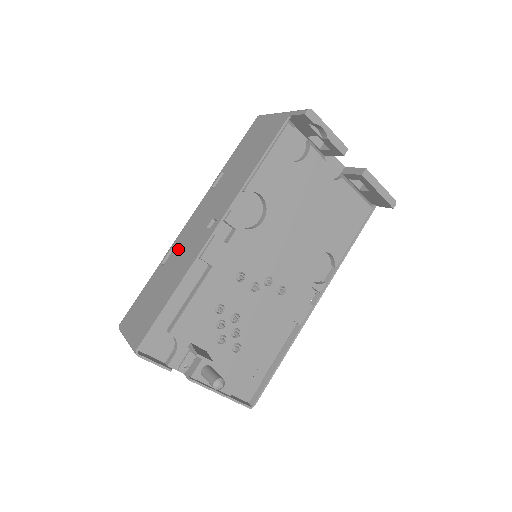
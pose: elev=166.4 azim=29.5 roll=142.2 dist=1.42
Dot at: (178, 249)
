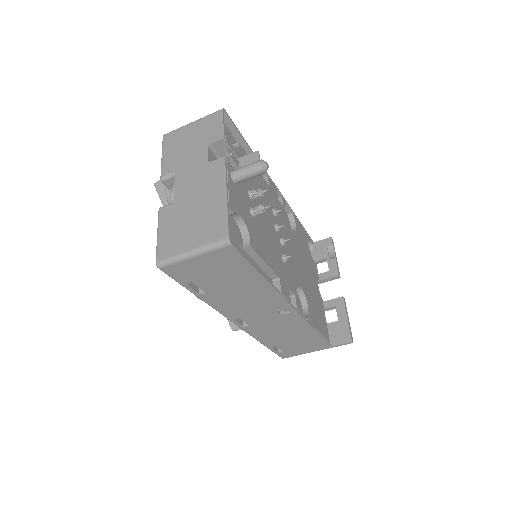
Dot at: occluded
